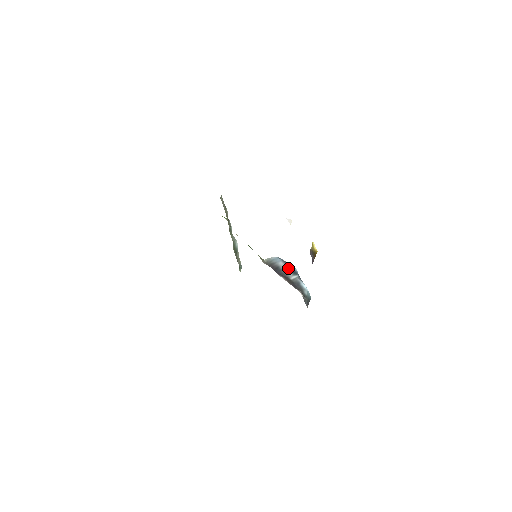
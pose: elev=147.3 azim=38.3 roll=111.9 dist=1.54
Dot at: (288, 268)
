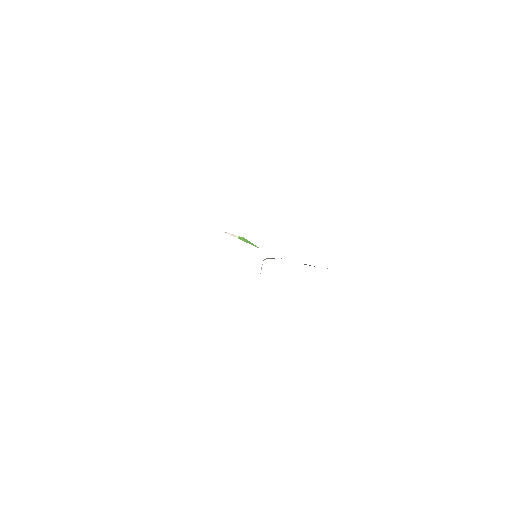
Dot at: occluded
